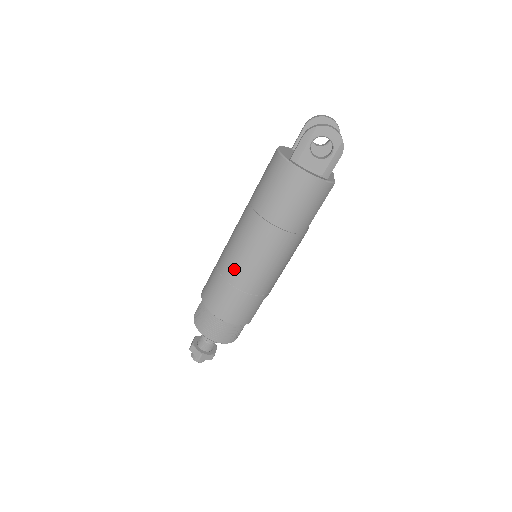
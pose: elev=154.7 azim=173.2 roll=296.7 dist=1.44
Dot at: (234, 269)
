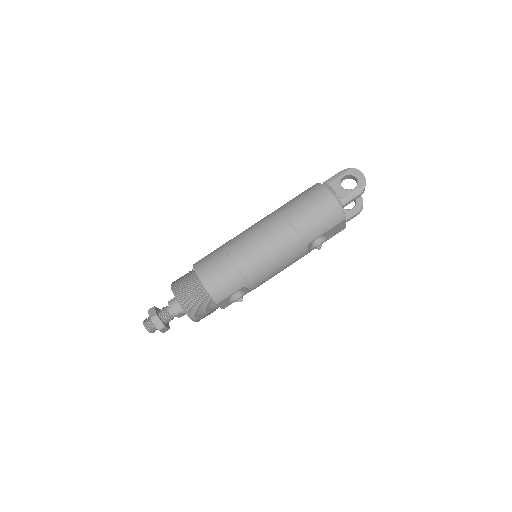
Dot at: (237, 242)
